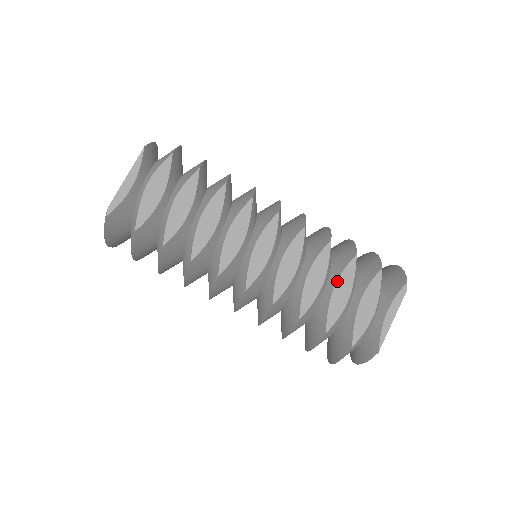
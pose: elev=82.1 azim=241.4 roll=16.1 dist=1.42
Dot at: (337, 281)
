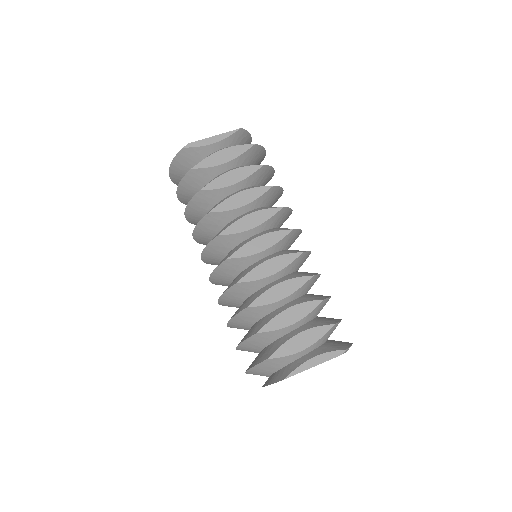
Dot at: (295, 305)
